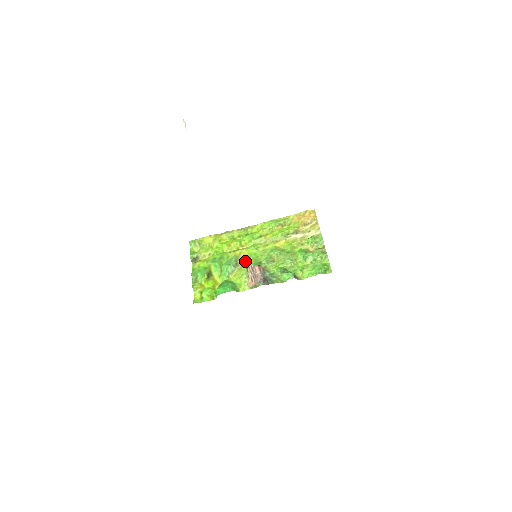
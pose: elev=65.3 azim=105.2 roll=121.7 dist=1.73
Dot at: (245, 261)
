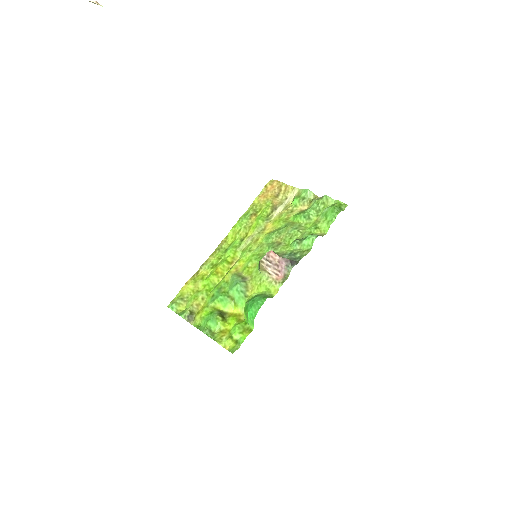
Dot at: (249, 269)
